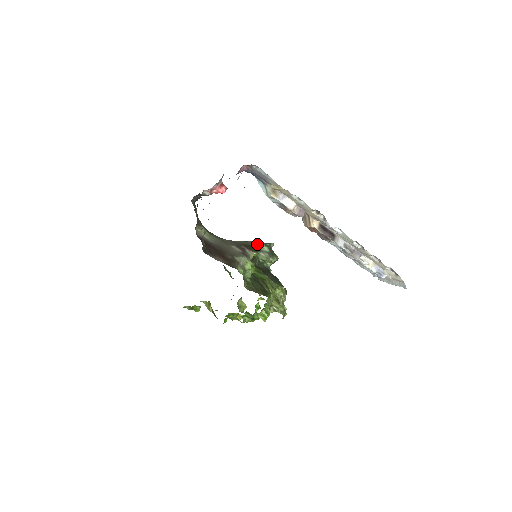
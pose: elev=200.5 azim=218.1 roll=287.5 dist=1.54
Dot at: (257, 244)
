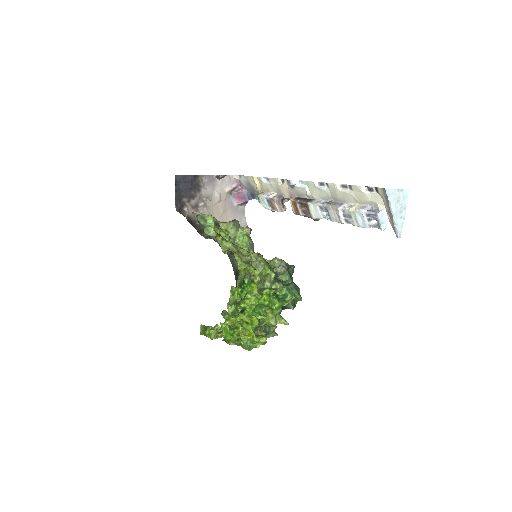
Dot at: occluded
